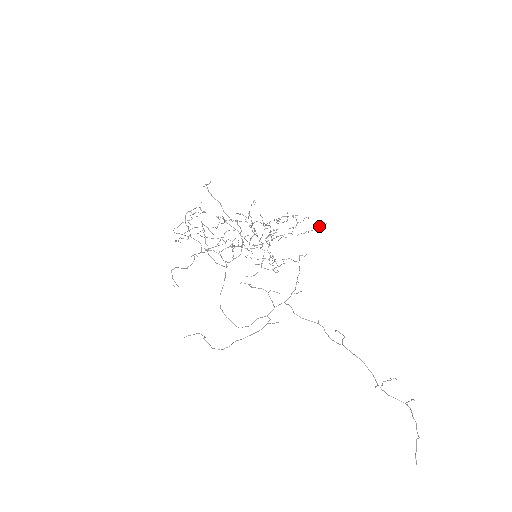
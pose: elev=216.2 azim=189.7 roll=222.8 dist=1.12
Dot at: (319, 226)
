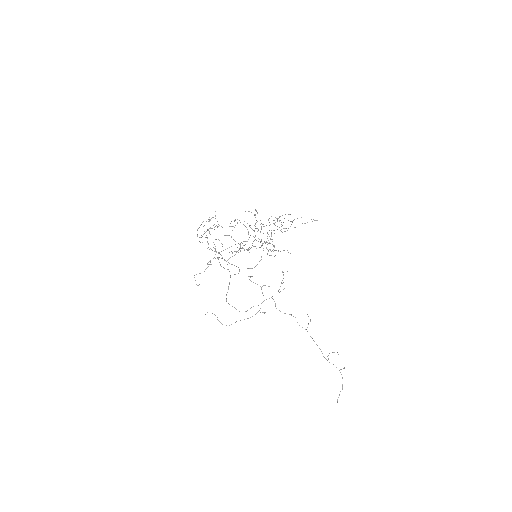
Dot at: (312, 221)
